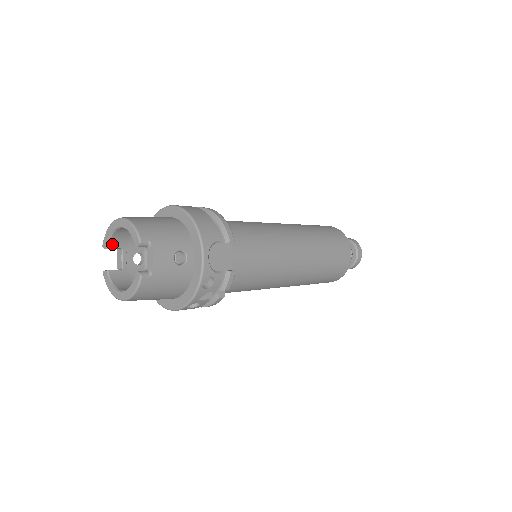
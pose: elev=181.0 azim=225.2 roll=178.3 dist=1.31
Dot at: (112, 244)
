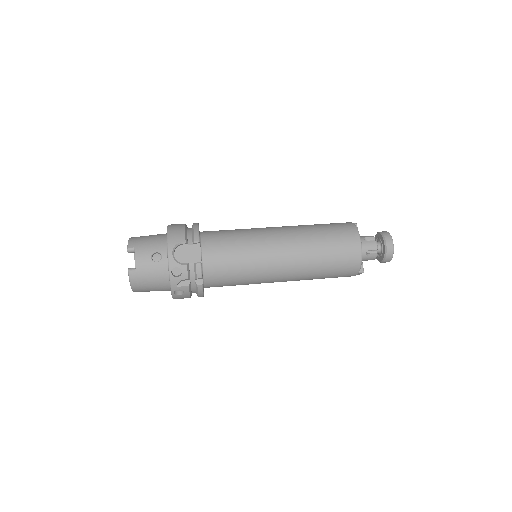
Dot at: occluded
